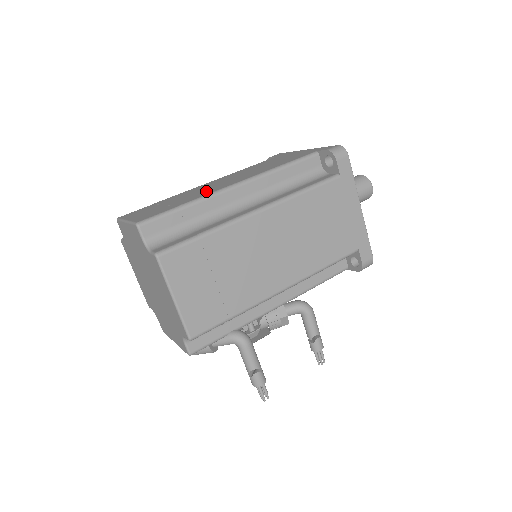
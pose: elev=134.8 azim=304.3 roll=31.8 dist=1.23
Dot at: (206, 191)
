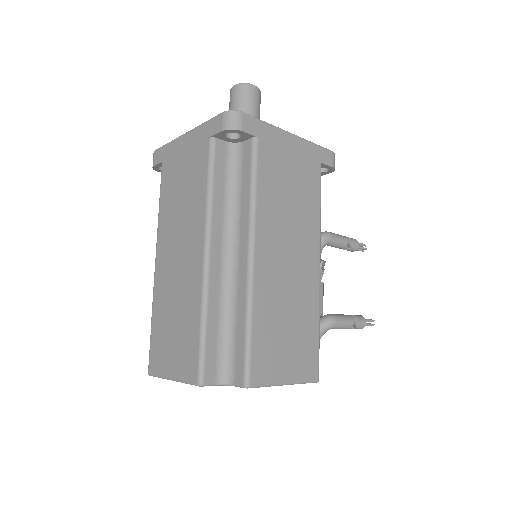
Dot at: (188, 285)
